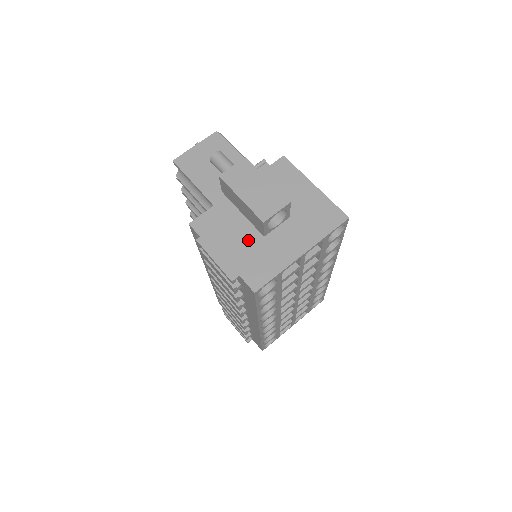
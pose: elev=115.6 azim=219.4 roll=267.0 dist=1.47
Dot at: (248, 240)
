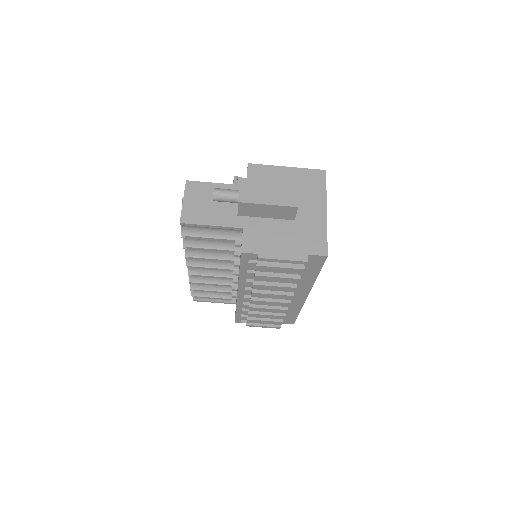
Dot at: (288, 230)
